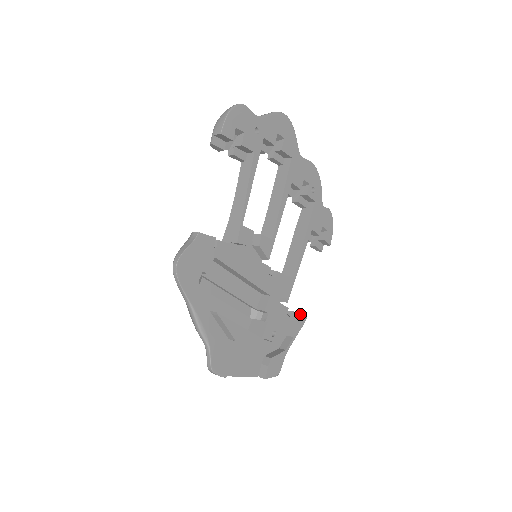
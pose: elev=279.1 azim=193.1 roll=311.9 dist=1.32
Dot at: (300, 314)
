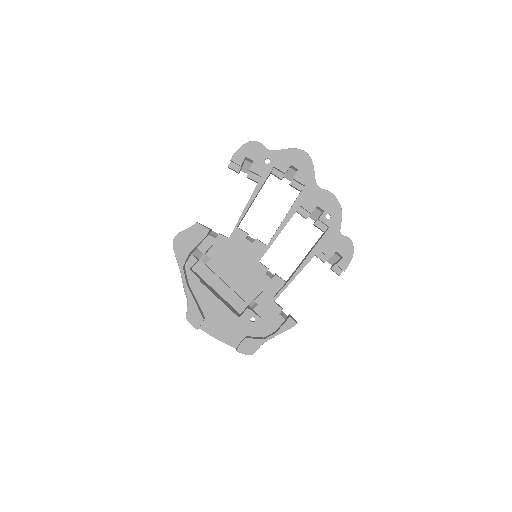
Dot at: (289, 317)
